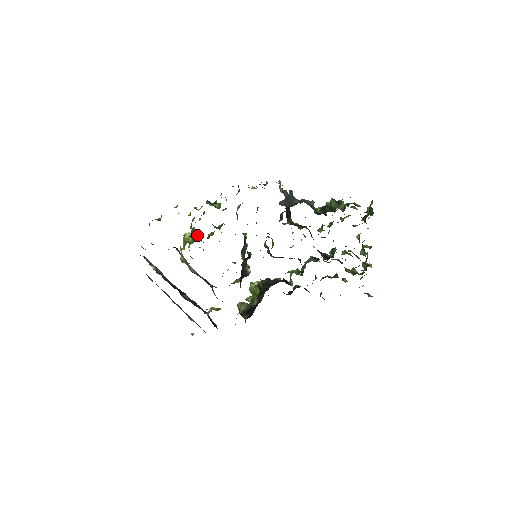
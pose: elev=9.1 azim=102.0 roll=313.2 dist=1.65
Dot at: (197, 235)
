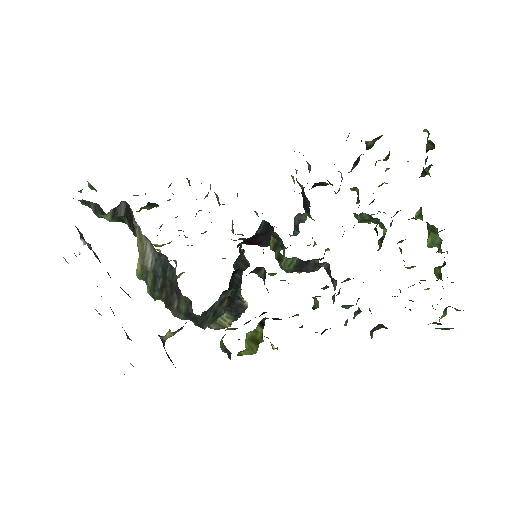
Dot at: (169, 243)
